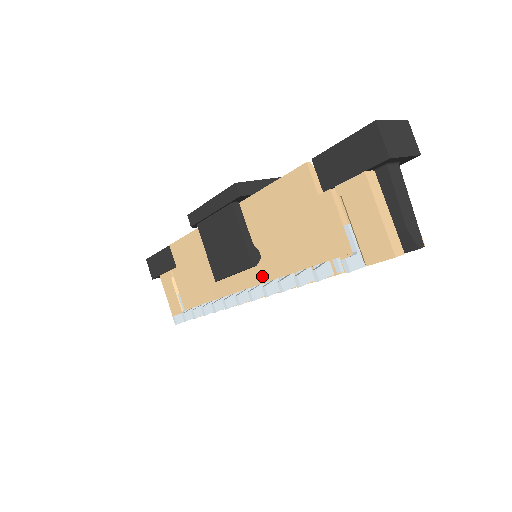
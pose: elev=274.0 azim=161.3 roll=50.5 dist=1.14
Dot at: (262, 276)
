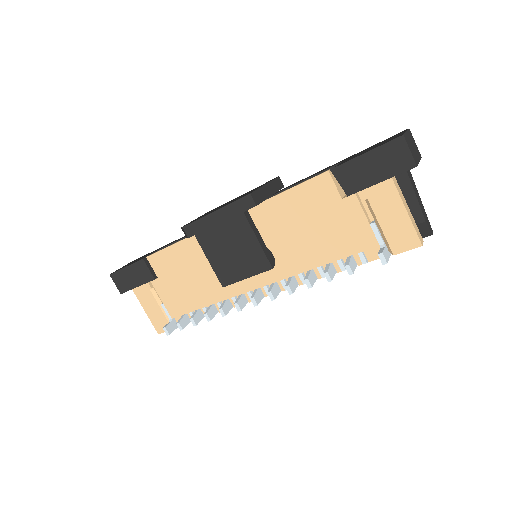
Dot at: (276, 275)
